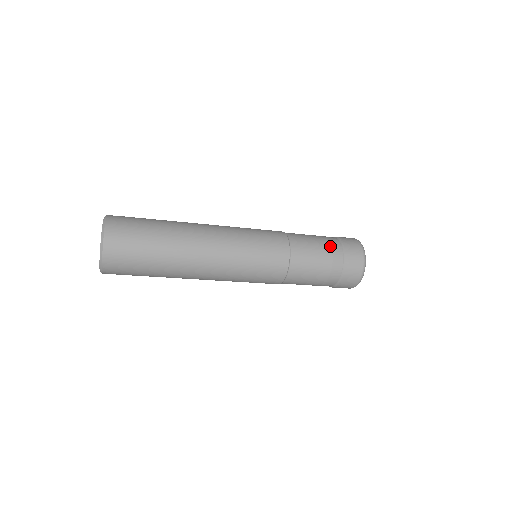
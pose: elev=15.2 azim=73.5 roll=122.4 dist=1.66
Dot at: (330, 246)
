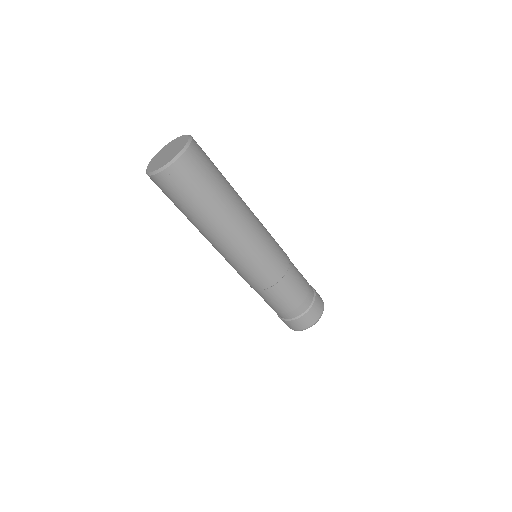
Dot at: (309, 286)
